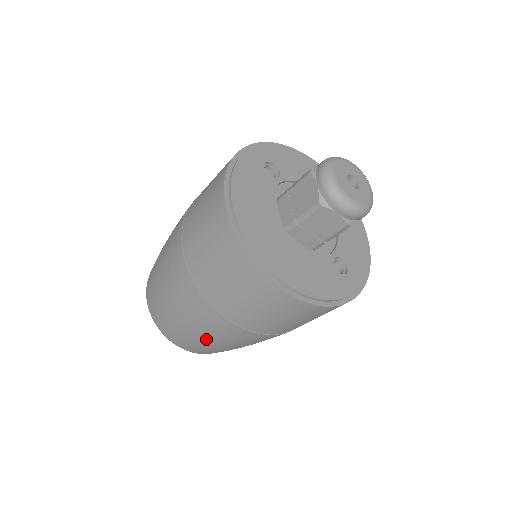
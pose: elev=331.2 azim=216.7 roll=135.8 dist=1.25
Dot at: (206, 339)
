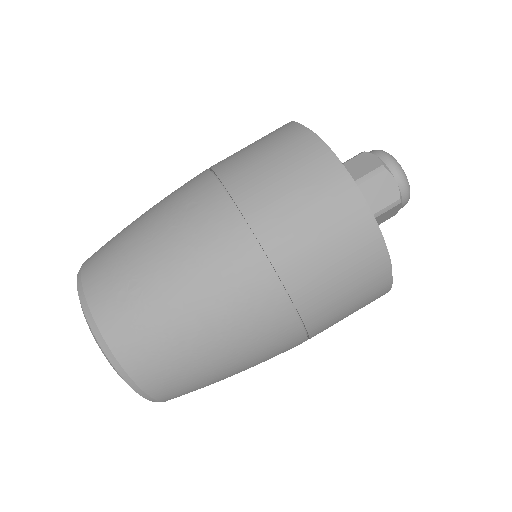
Dot at: (199, 318)
